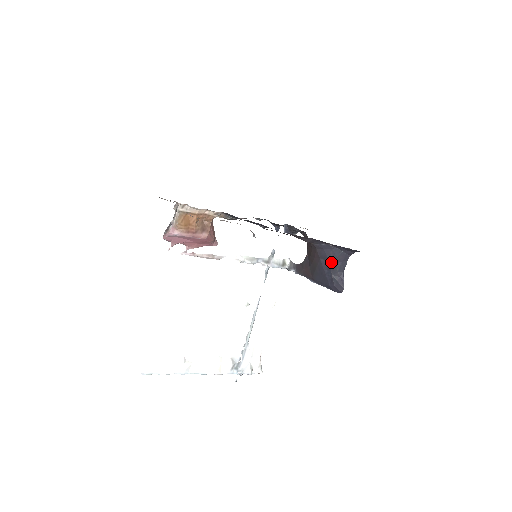
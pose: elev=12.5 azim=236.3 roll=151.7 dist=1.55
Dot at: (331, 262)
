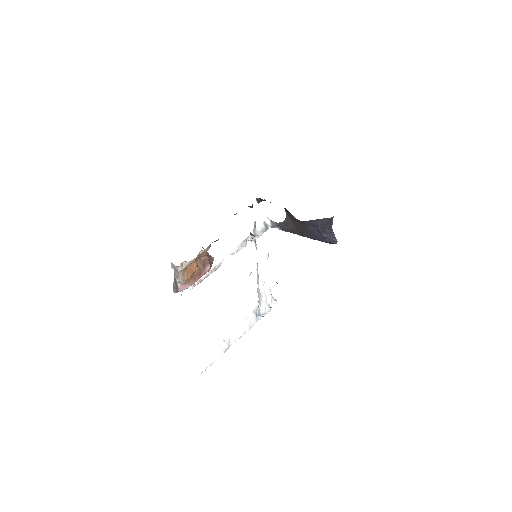
Dot at: (320, 227)
